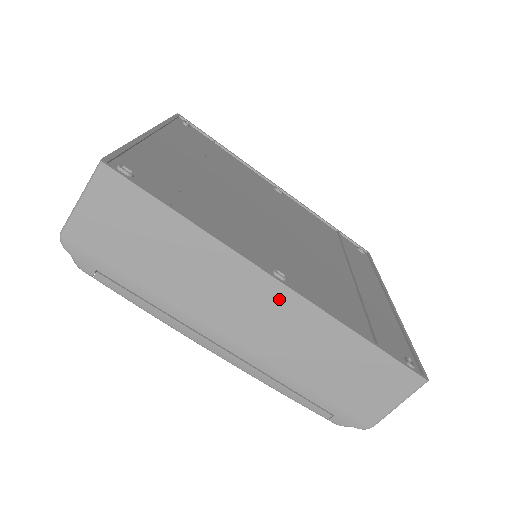
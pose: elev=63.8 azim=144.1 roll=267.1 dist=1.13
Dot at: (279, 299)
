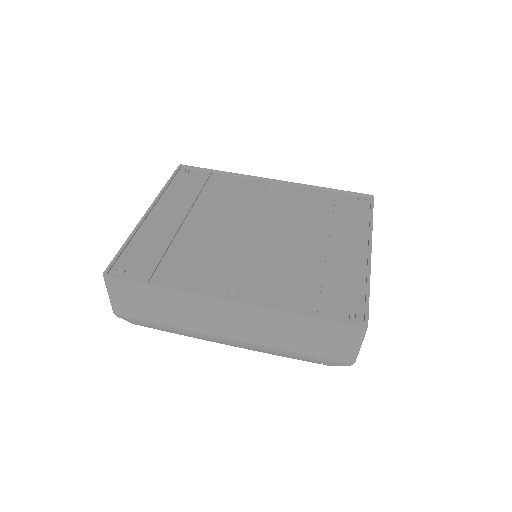
Dot at: (236, 309)
